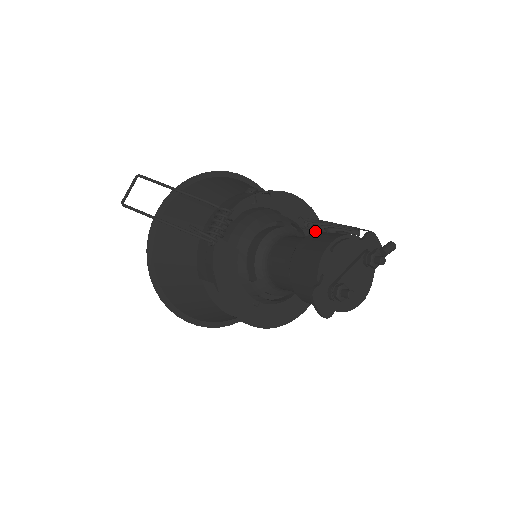
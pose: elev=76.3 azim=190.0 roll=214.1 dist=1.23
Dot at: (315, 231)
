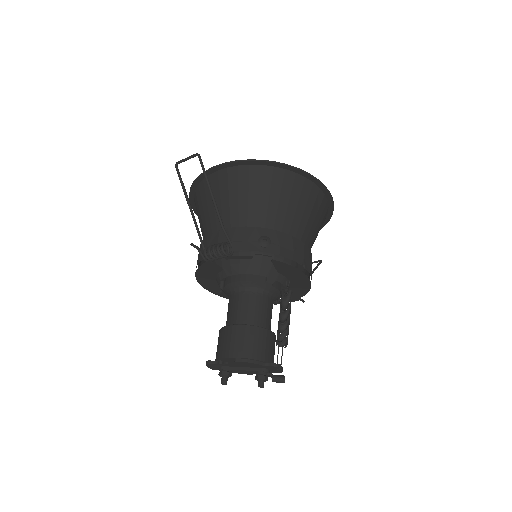
Dot at: (281, 303)
